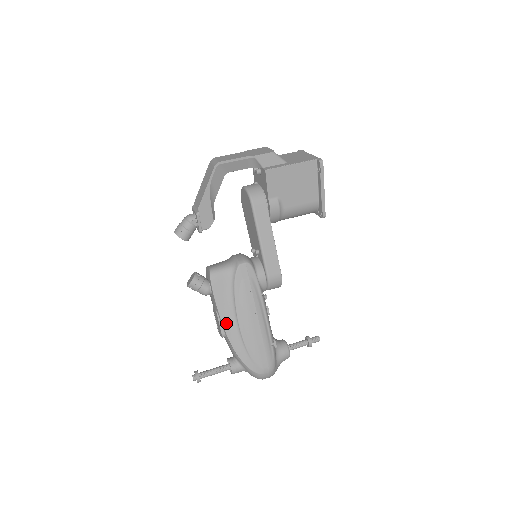
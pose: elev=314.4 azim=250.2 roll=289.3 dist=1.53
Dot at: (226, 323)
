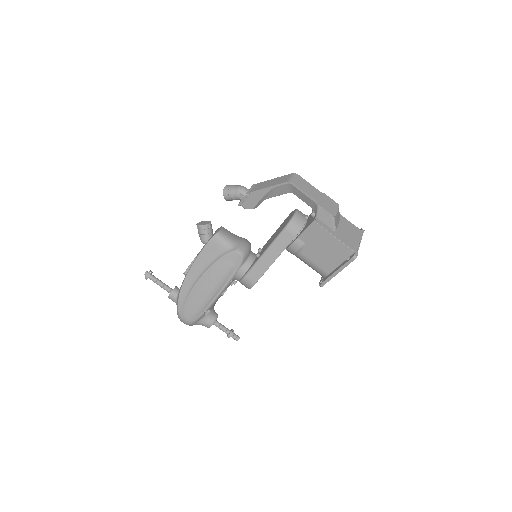
Dot at: (193, 270)
